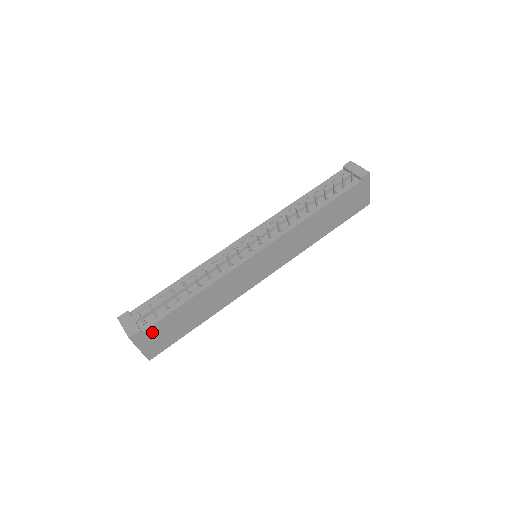
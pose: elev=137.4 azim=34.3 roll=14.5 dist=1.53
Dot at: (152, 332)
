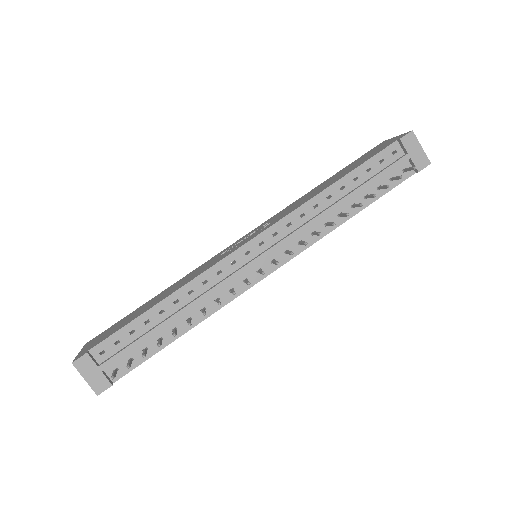
Dot at: occluded
